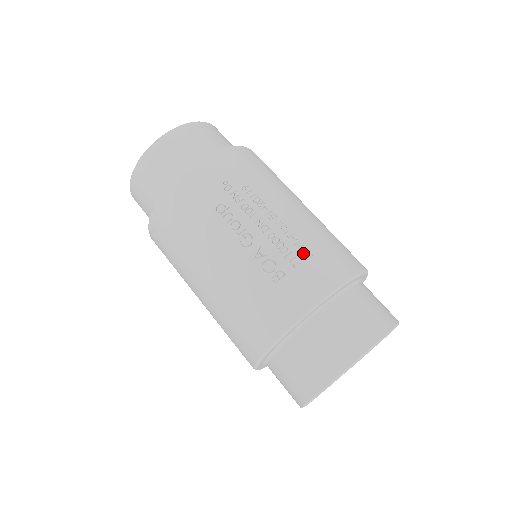
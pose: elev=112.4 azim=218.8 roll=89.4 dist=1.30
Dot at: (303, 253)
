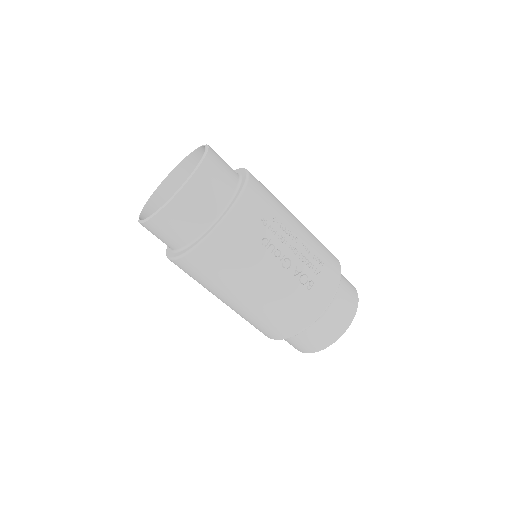
Dot at: (319, 263)
